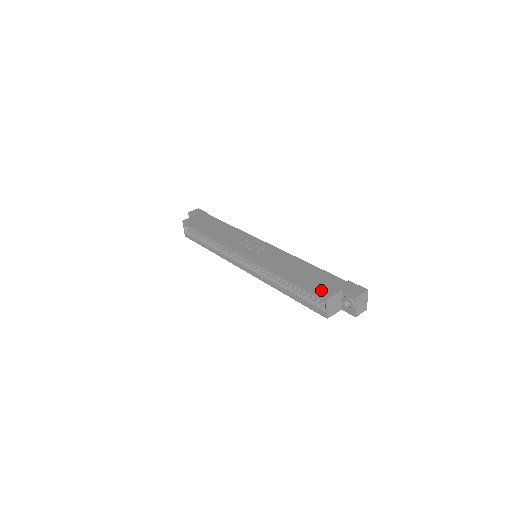
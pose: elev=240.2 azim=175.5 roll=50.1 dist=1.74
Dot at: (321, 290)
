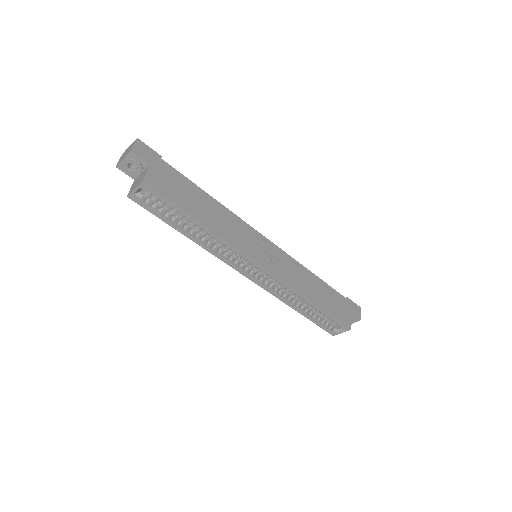
Dot at: (344, 318)
